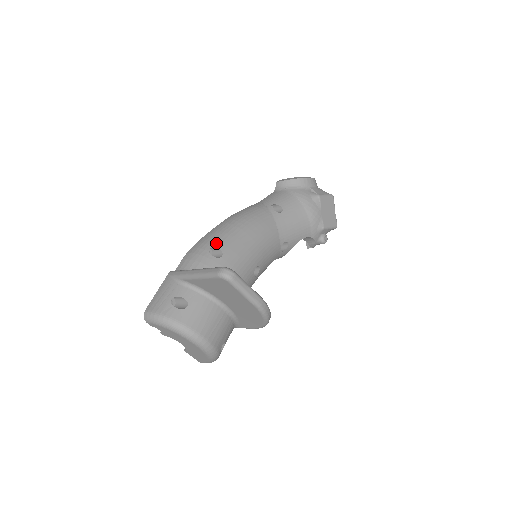
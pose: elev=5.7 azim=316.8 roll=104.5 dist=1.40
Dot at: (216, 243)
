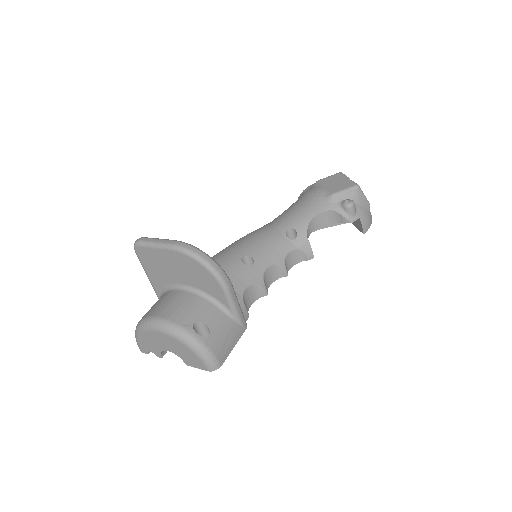
Dot at: occluded
